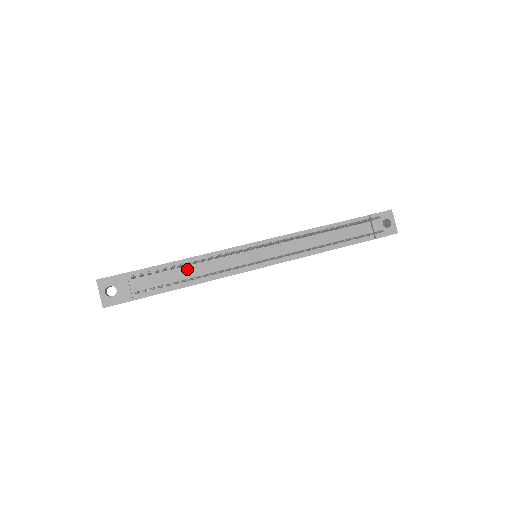
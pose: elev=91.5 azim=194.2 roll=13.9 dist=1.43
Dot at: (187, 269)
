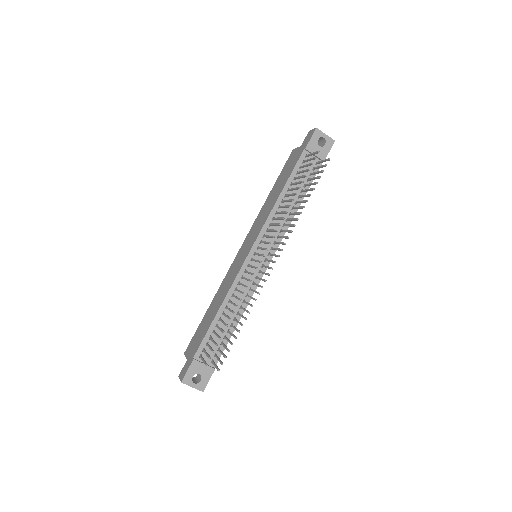
Dot at: occluded
